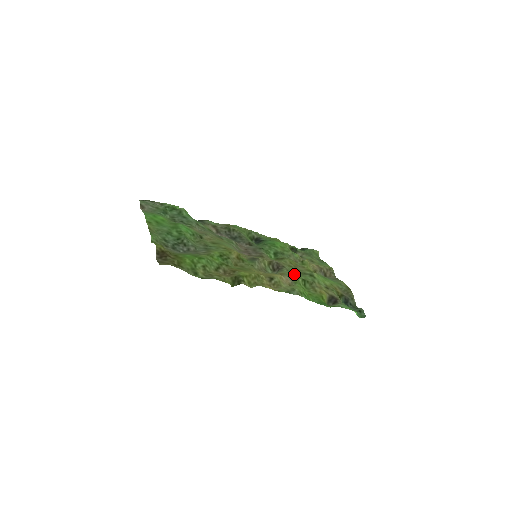
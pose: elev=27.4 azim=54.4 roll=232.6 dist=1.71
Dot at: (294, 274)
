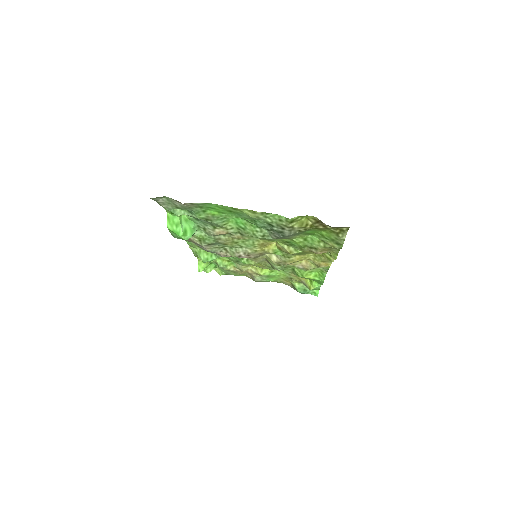
Dot at: occluded
